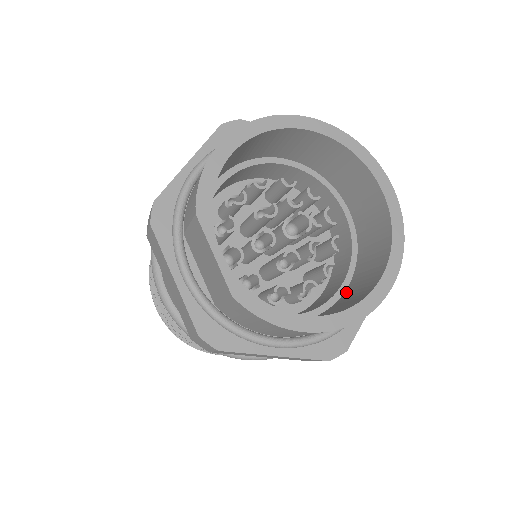
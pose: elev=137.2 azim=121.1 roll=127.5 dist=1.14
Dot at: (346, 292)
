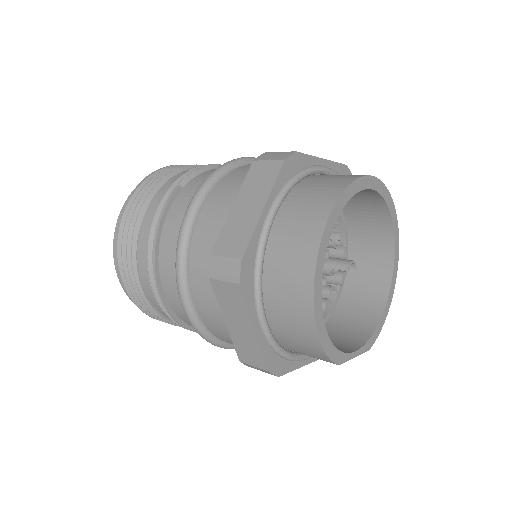
Dot at: (351, 233)
